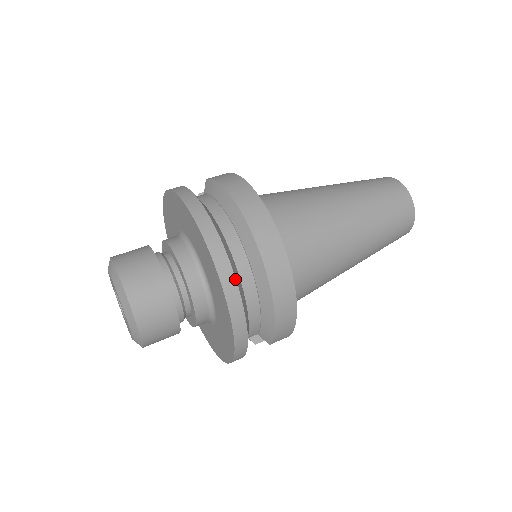
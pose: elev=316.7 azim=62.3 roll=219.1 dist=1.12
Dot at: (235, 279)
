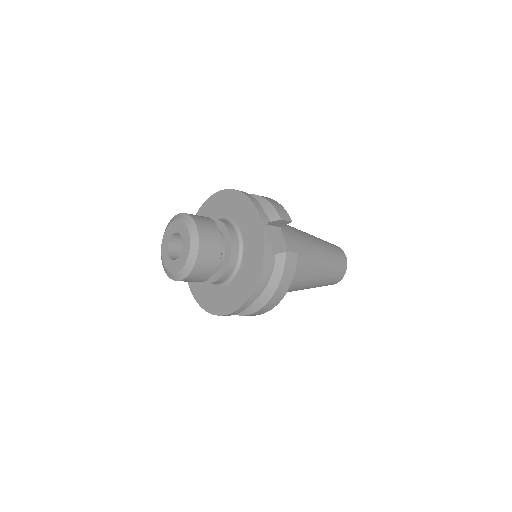
Dot at: occluded
